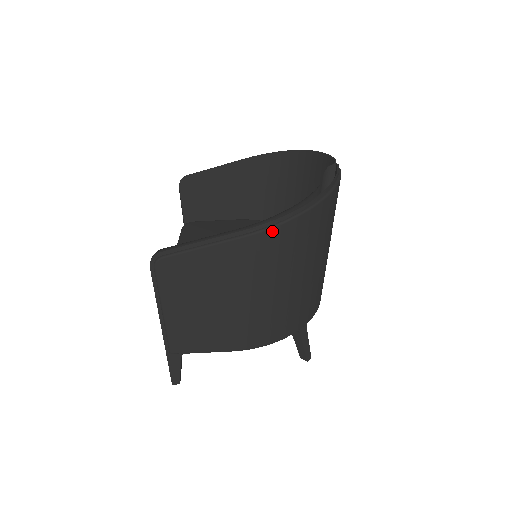
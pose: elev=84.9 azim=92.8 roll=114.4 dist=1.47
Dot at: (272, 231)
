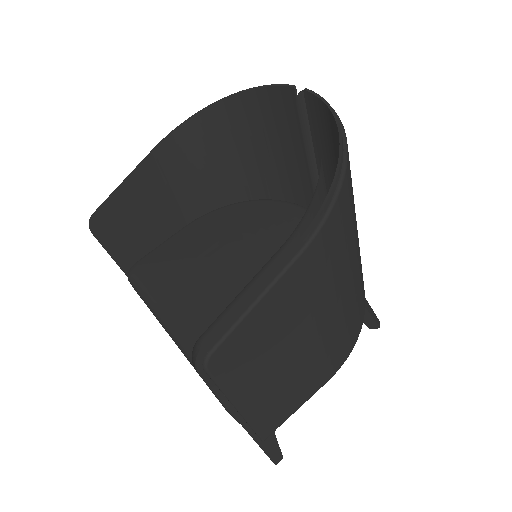
Dot at: (328, 222)
